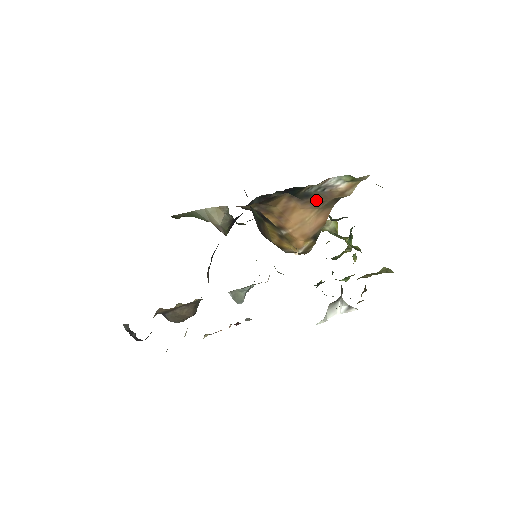
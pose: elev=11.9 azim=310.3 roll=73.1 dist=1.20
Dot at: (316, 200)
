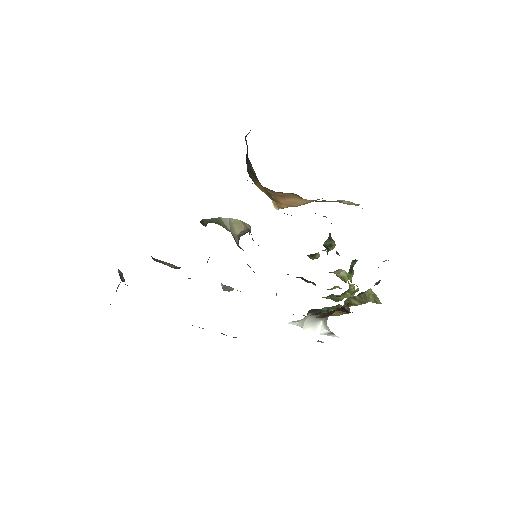
Dot at: occluded
